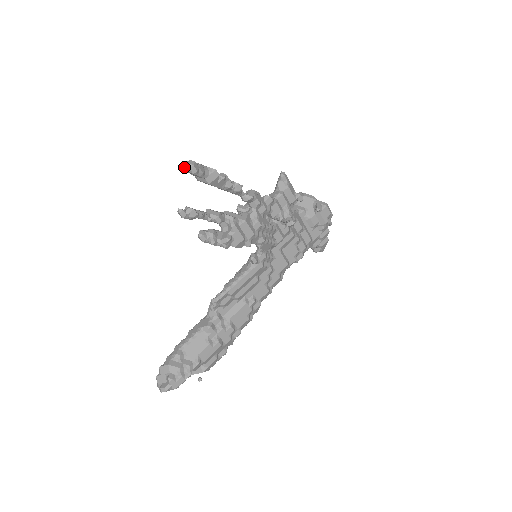
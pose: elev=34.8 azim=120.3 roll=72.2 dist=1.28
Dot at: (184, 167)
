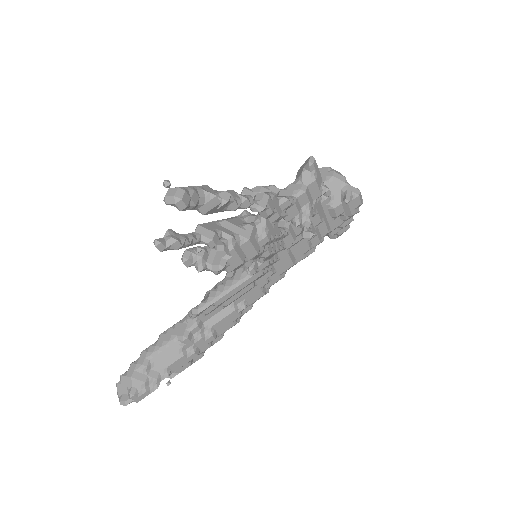
Dot at: (167, 199)
